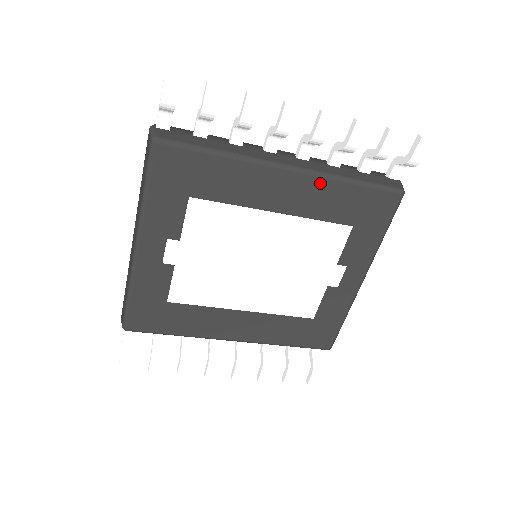
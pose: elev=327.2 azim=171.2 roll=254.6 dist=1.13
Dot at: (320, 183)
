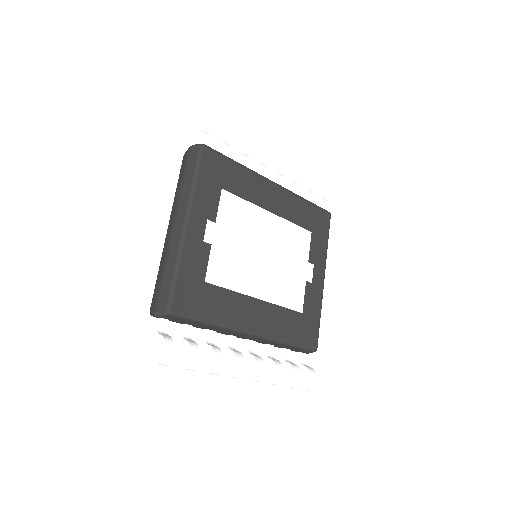
Dot at: (291, 196)
